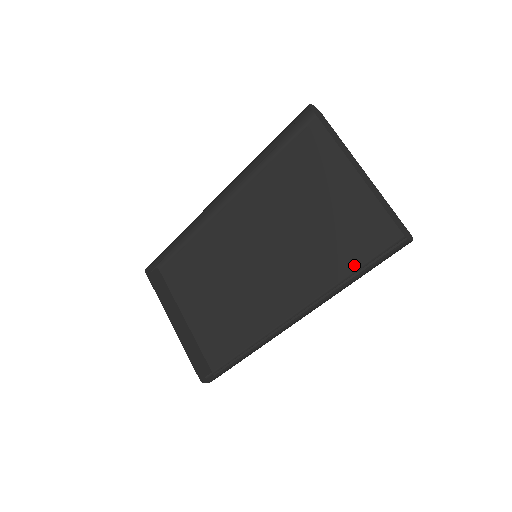
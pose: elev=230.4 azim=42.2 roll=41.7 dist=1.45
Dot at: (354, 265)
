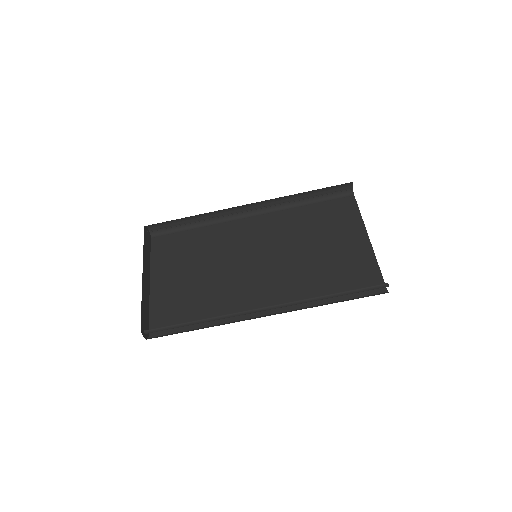
Dot at: occluded
